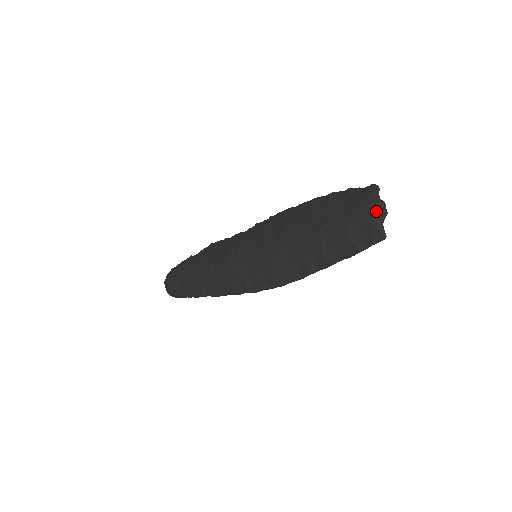
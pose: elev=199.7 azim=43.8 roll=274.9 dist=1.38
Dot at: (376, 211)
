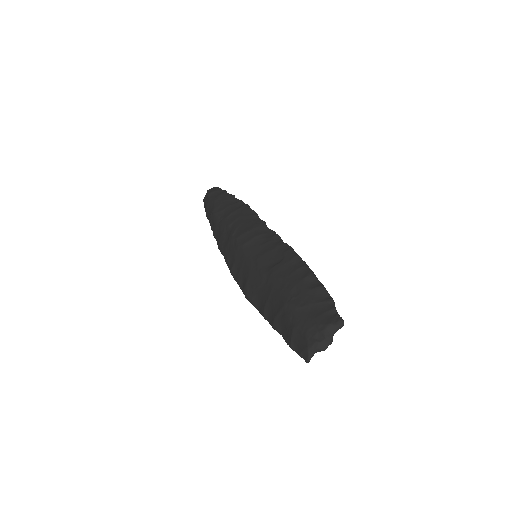
Dot at: (319, 341)
